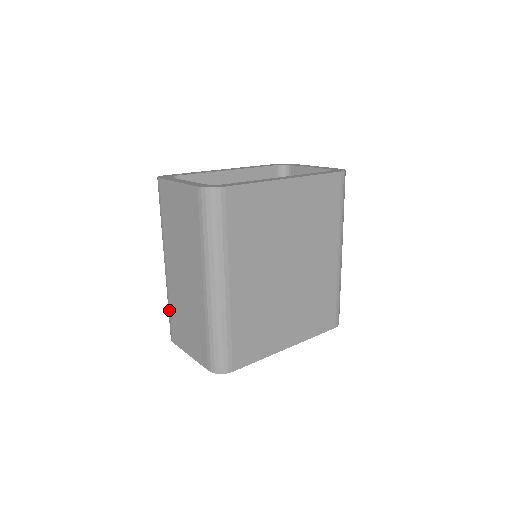
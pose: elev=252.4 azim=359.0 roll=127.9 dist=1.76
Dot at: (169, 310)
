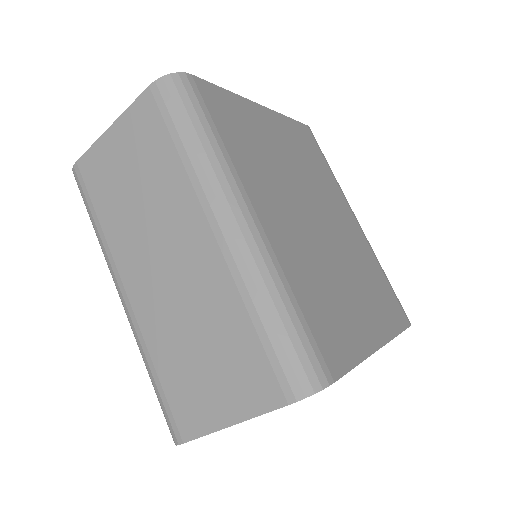
Dot at: (155, 378)
